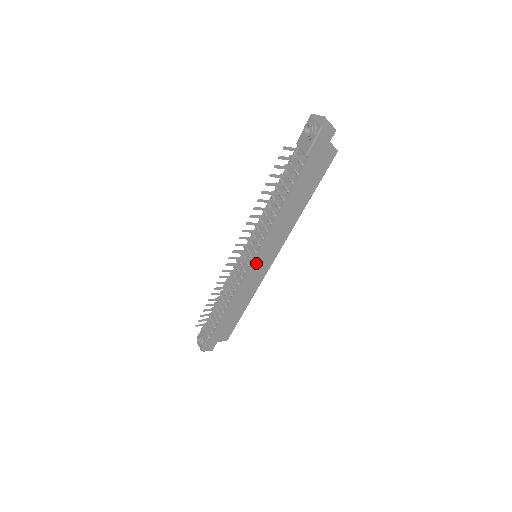
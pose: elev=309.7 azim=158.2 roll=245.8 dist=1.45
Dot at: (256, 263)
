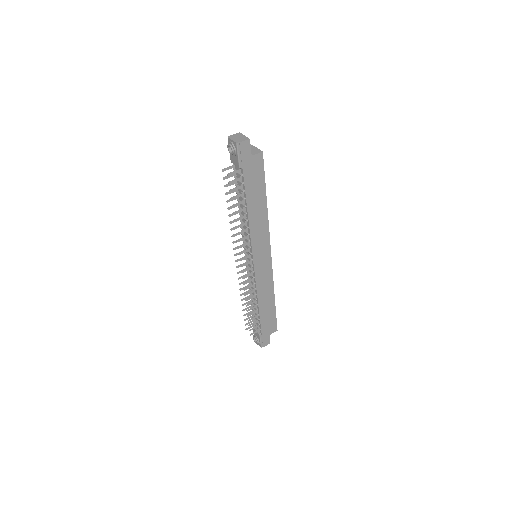
Dot at: (257, 261)
